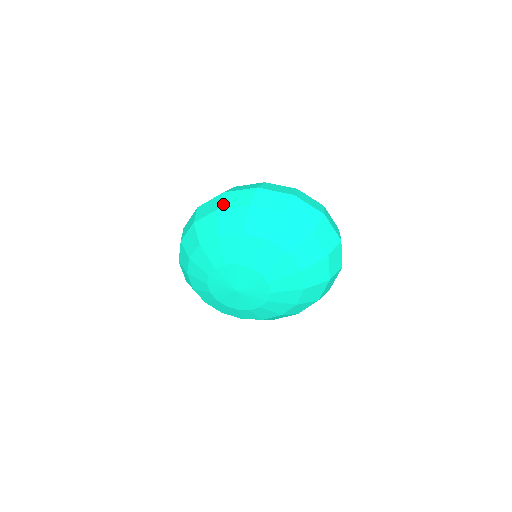
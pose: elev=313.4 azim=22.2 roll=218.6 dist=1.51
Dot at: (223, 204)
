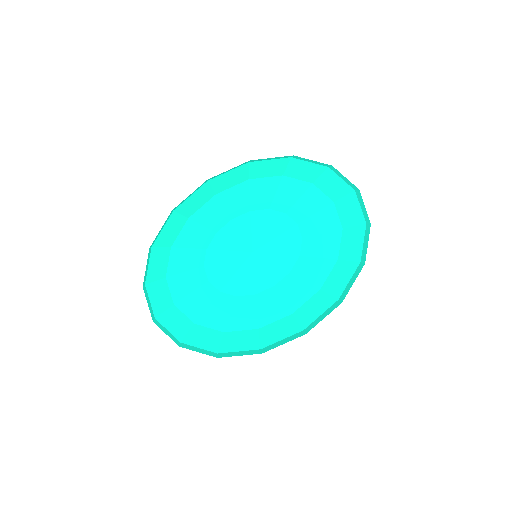
Dot at: (255, 160)
